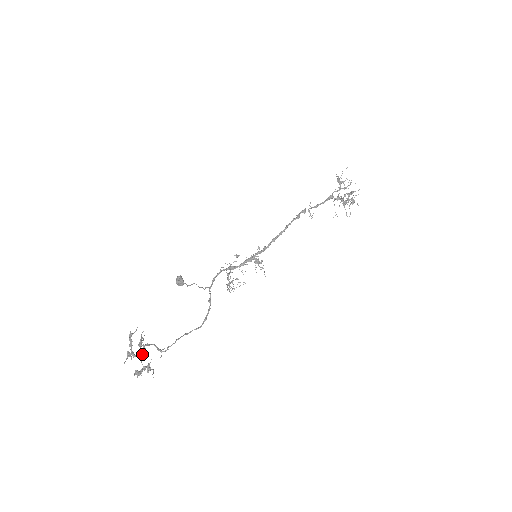
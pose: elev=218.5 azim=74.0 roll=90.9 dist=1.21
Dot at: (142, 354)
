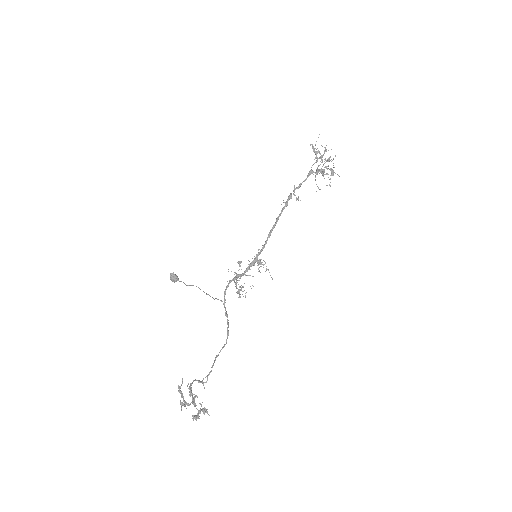
Dot at: (194, 400)
